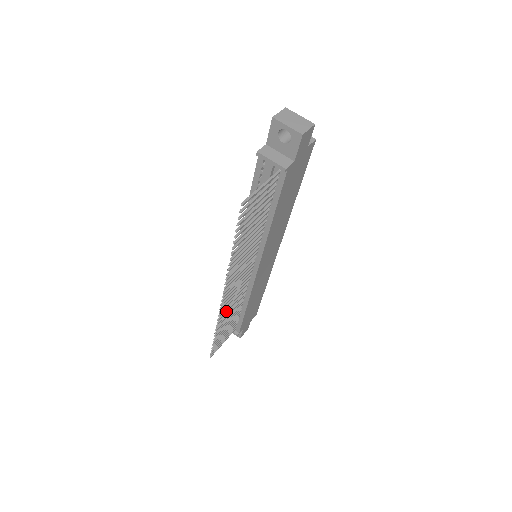
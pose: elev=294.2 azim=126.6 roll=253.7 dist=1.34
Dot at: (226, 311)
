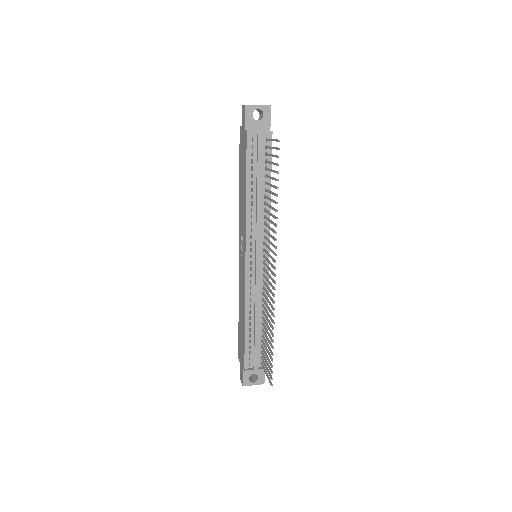
Dot at: (271, 304)
